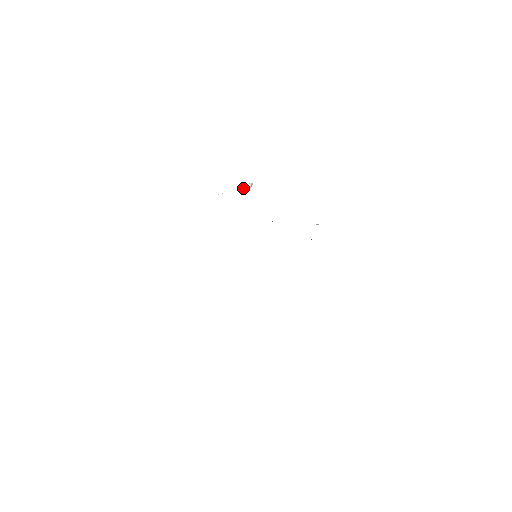
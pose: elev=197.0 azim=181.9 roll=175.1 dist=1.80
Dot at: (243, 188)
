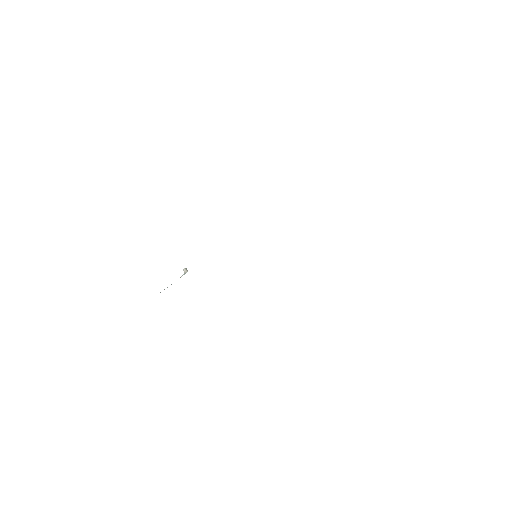
Dot at: (181, 276)
